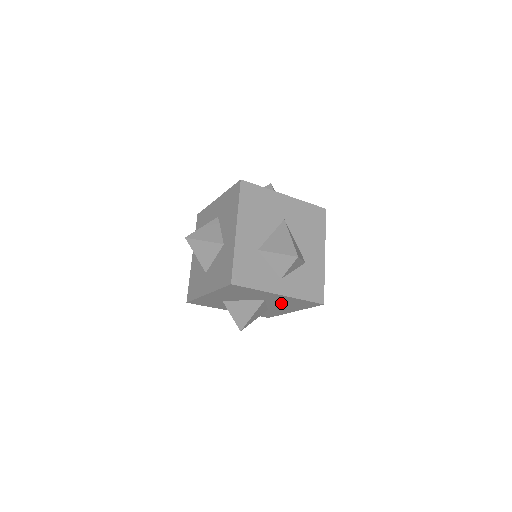
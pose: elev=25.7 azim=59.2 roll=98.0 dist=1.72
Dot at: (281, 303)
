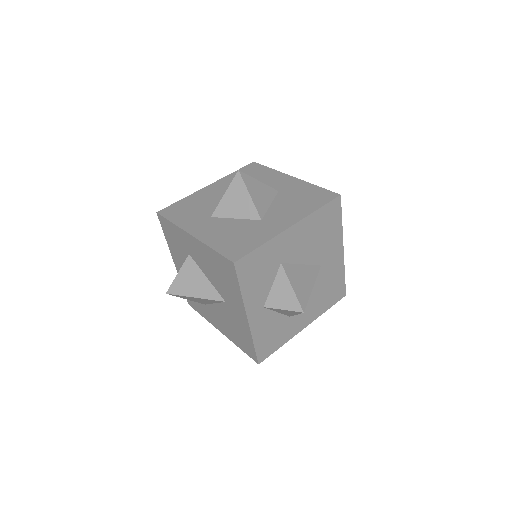
Dot at: (321, 285)
